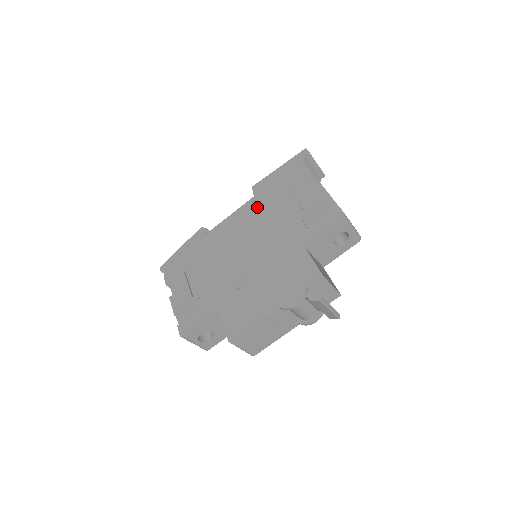
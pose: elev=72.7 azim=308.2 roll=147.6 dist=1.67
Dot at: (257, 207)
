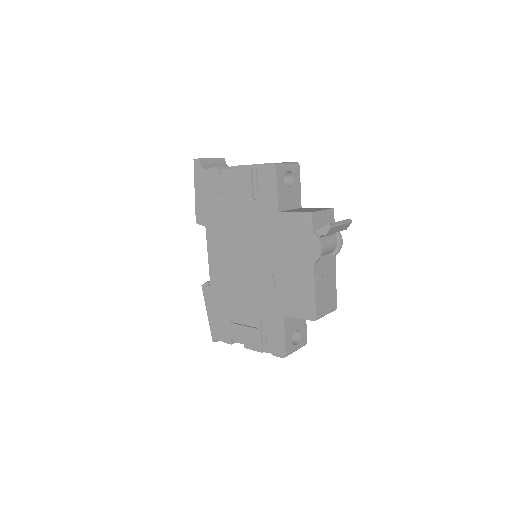
Dot at: (216, 230)
